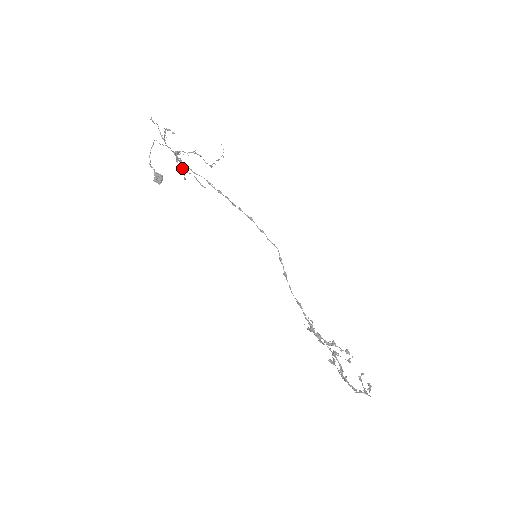
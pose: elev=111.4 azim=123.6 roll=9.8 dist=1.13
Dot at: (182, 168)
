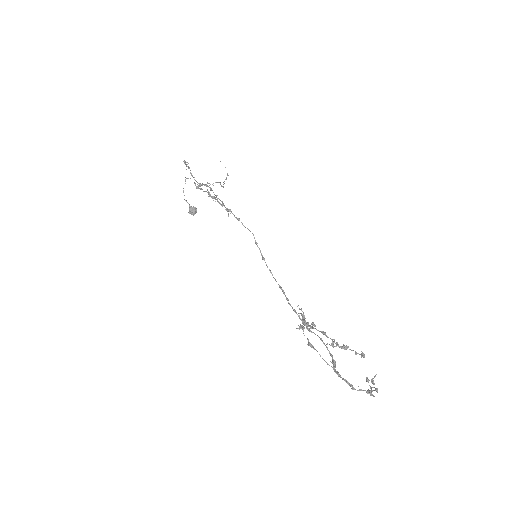
Dot at: (224, 206)
